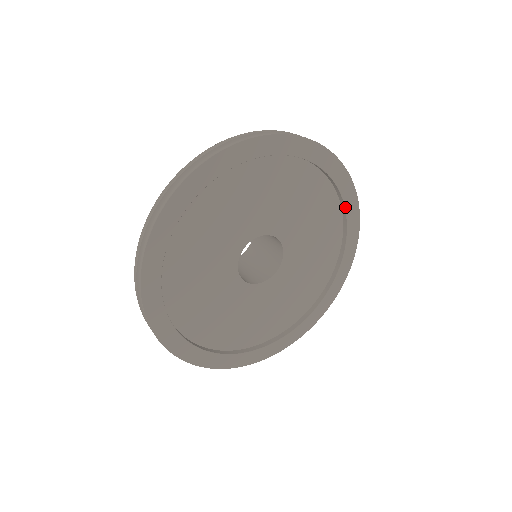
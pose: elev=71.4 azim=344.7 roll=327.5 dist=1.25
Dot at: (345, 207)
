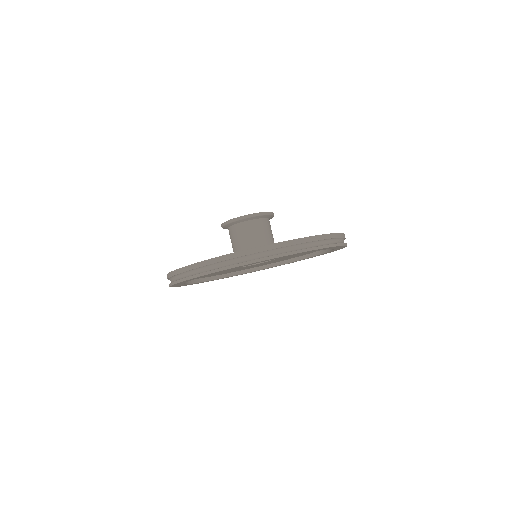
Dot at: occluded
